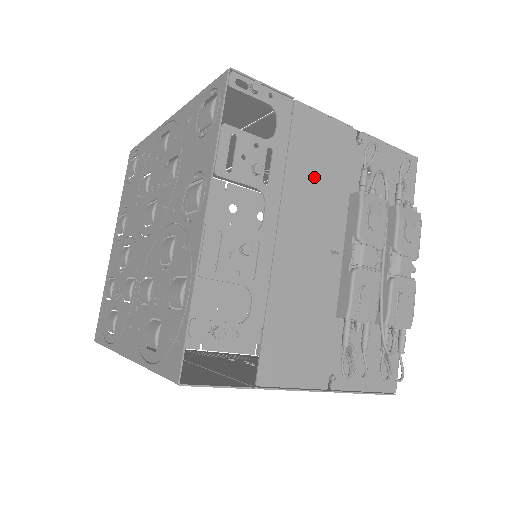
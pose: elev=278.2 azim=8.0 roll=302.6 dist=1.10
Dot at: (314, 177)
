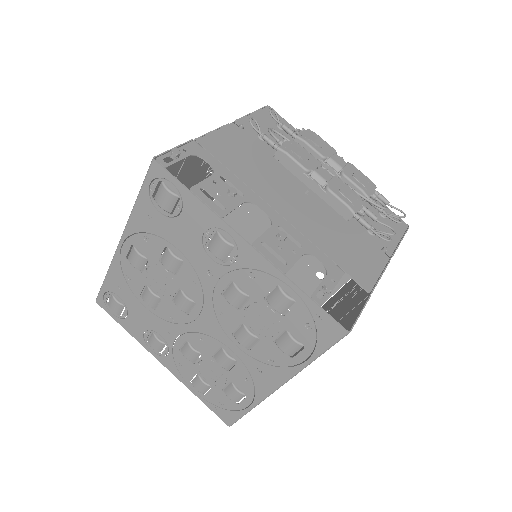
Dot at: (252, 167)
